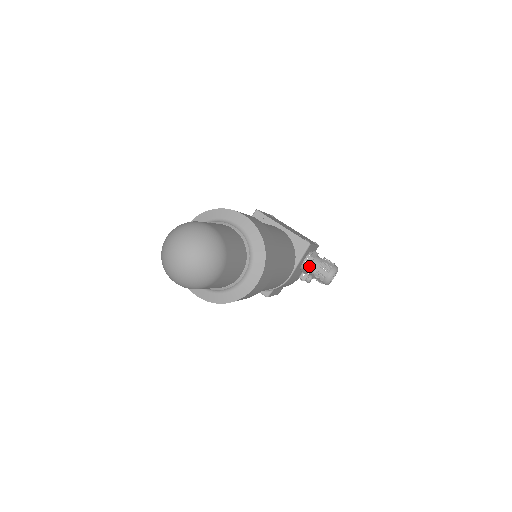
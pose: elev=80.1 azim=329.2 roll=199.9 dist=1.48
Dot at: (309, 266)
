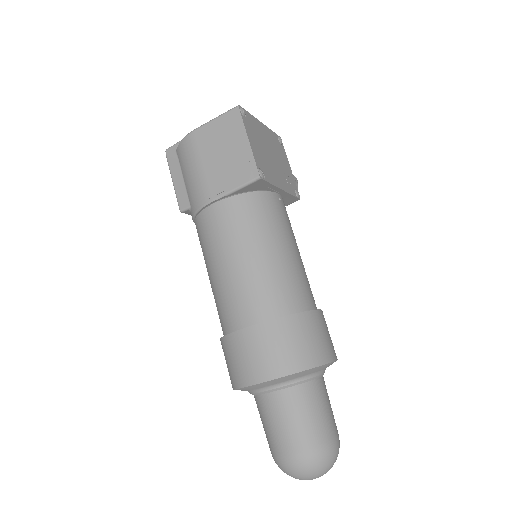
Dot at: occluded
